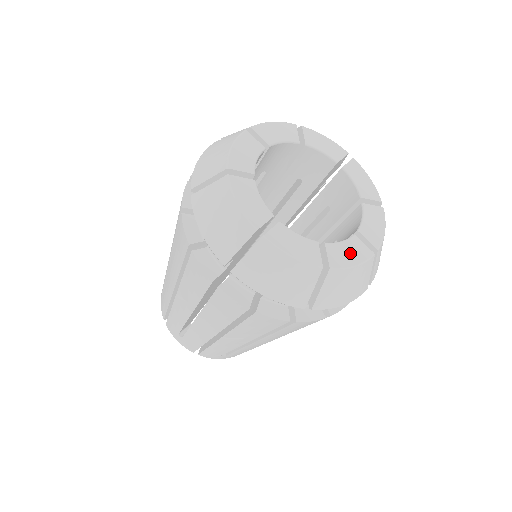
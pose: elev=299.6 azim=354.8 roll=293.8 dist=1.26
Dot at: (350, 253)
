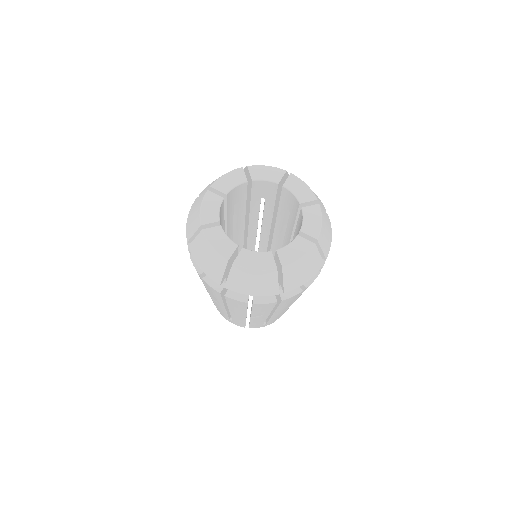
Dot at: (257, 260)
